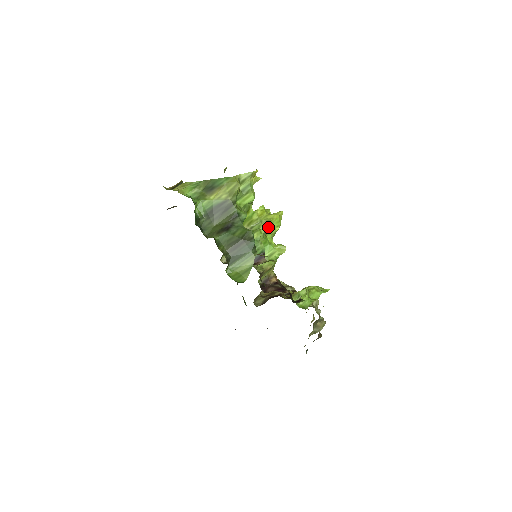
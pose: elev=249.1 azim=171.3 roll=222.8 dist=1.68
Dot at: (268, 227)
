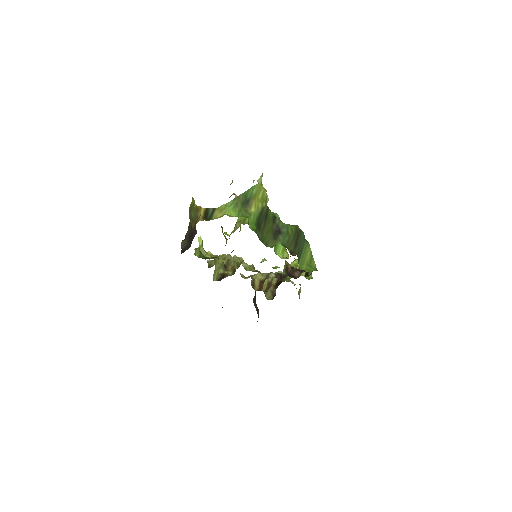
Dot at: occluded
